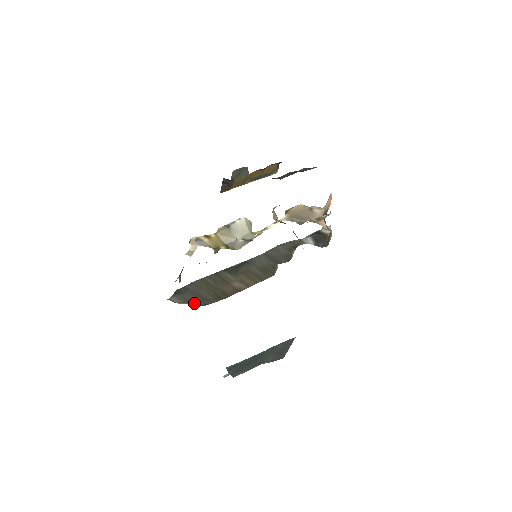
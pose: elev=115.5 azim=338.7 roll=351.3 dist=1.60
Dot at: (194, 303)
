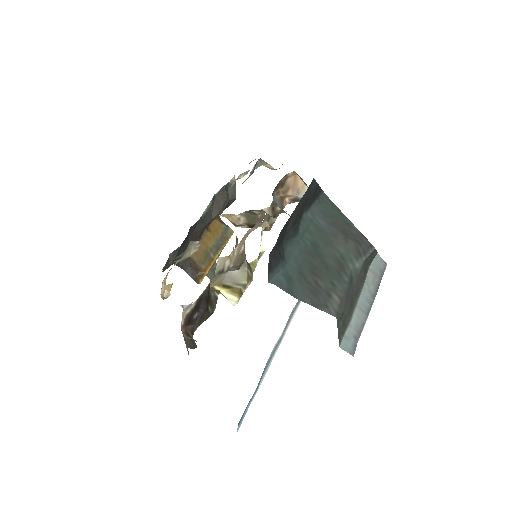
Dot at: occluded
